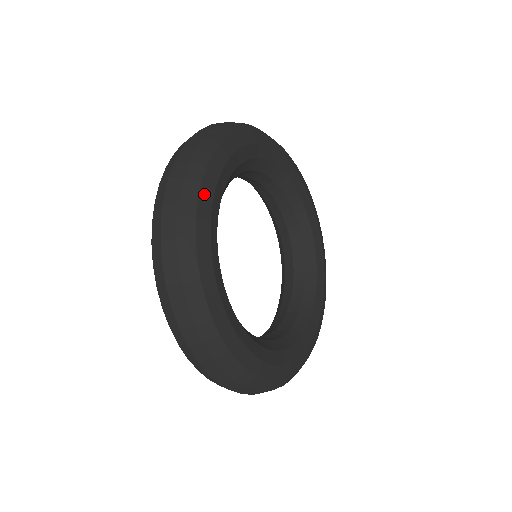
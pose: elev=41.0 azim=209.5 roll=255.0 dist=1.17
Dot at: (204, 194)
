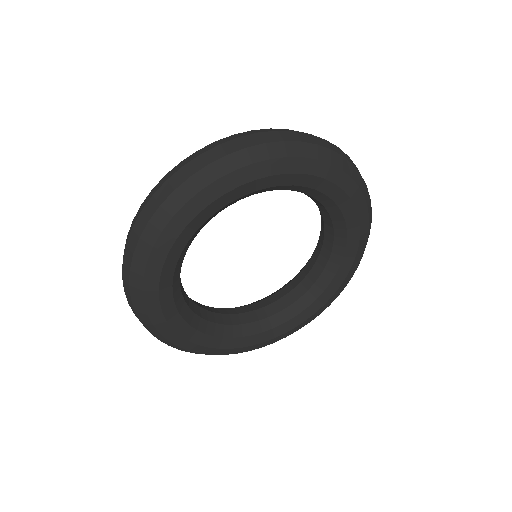
Dot at: (278, 164)
